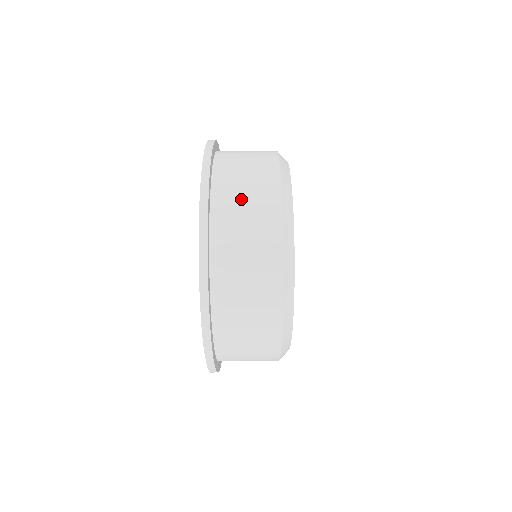
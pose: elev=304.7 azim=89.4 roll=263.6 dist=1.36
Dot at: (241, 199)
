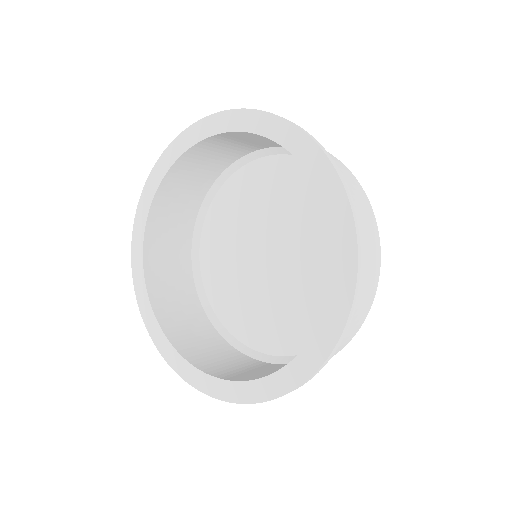
Dot at: occluded
